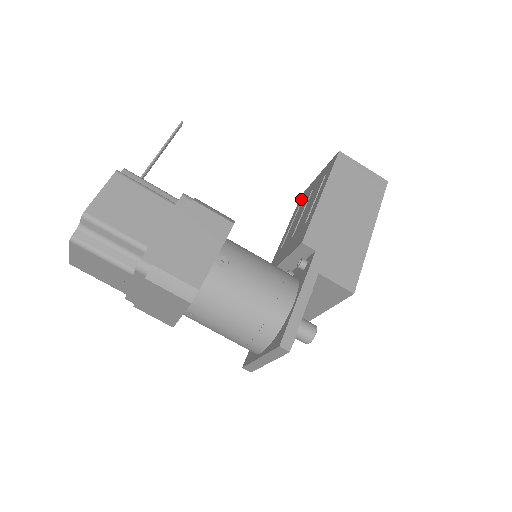
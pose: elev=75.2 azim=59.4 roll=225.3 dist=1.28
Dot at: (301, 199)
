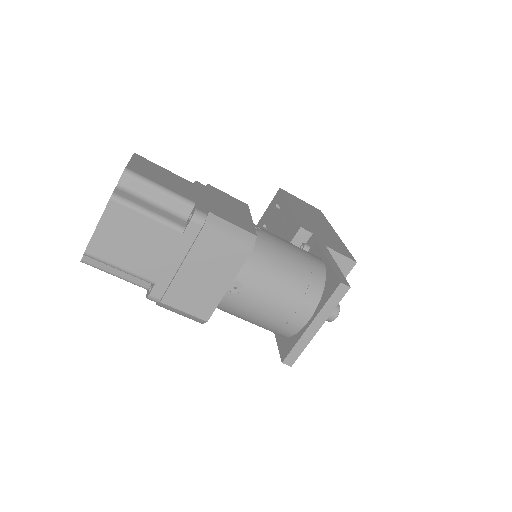
Dot at: occluded
